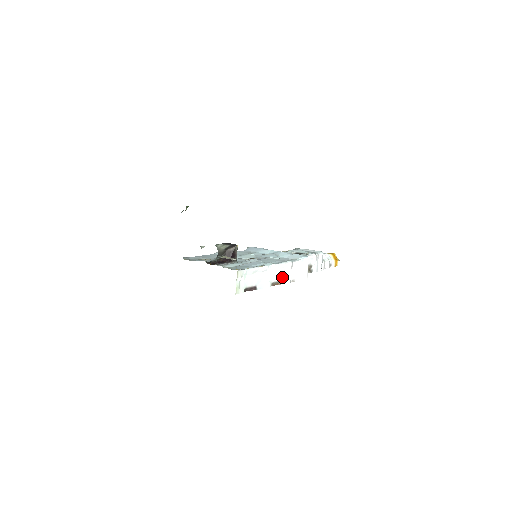
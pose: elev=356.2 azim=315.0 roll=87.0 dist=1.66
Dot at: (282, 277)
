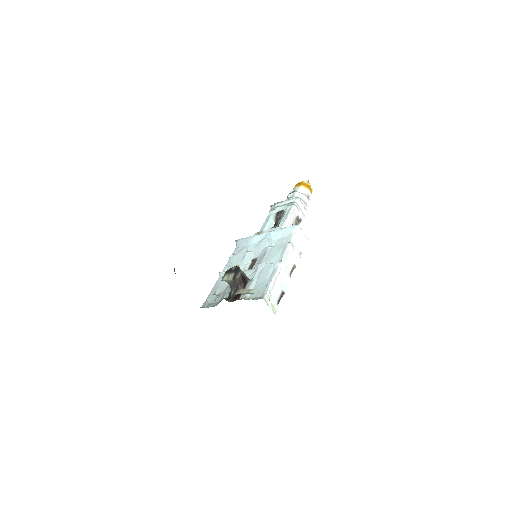
Dot at: (292, 261)
